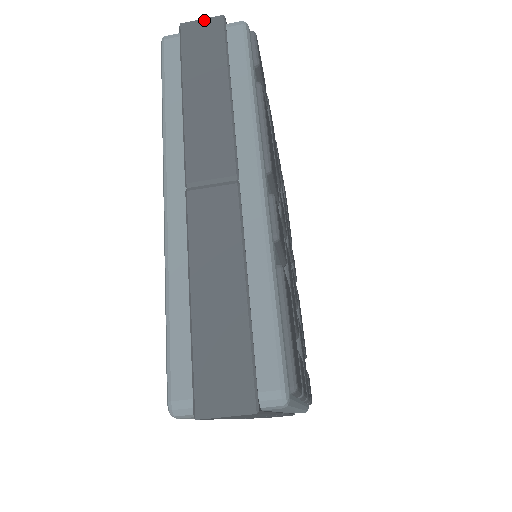
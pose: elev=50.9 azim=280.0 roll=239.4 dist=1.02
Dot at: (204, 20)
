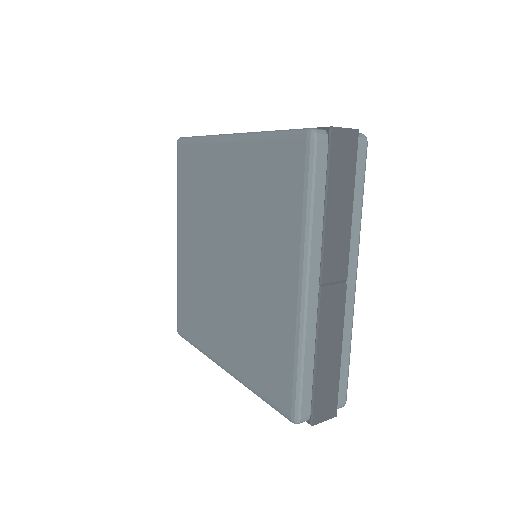
Dot at: (347, 130)
